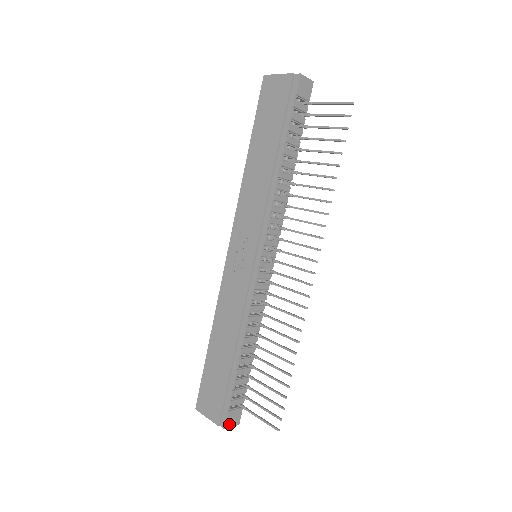
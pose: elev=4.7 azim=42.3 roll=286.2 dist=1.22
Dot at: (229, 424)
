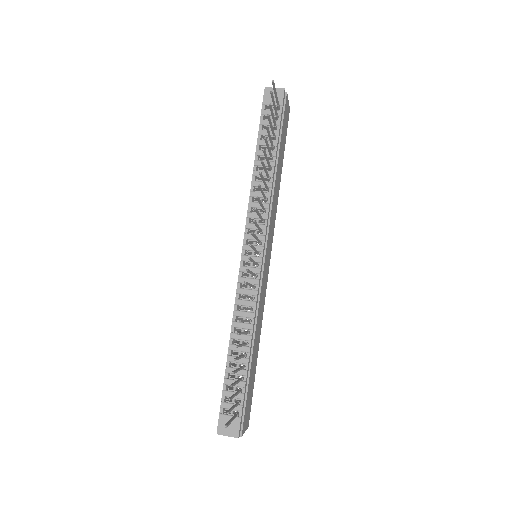
Dot at: (223, 430)
